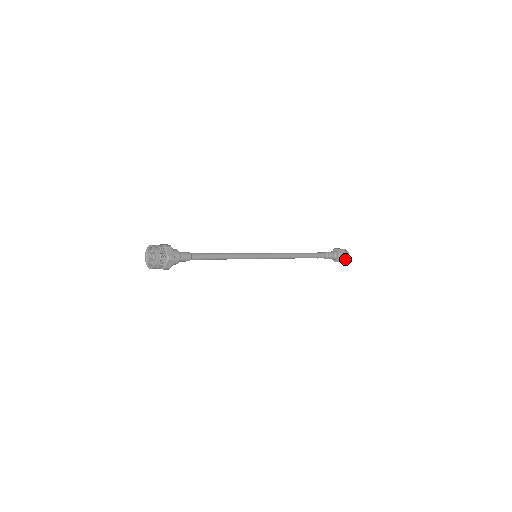
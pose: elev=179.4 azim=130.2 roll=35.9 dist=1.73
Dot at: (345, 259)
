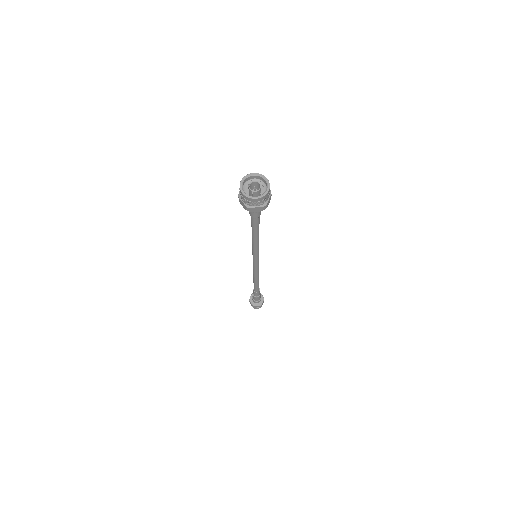
Dot at: (257, 307)
